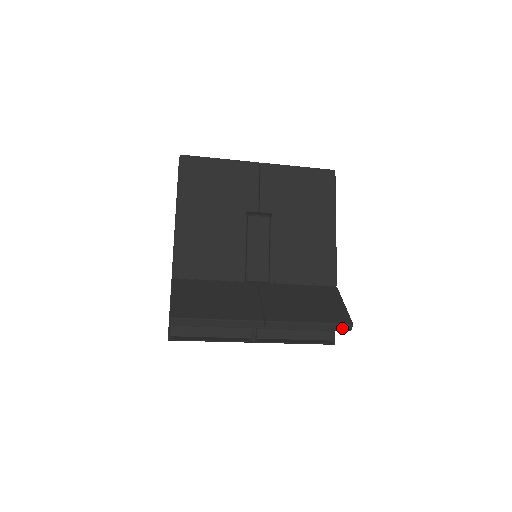
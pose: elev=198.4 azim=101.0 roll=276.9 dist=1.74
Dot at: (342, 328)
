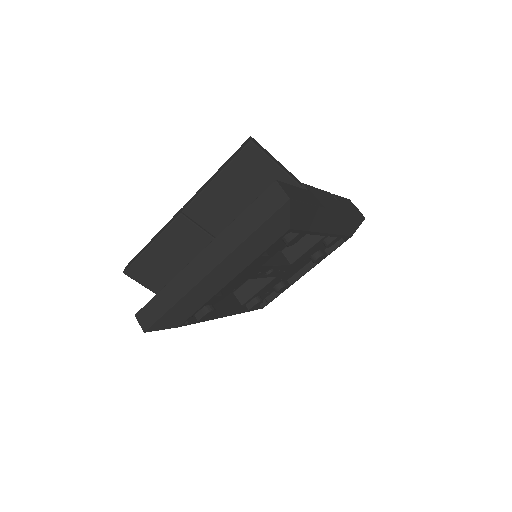
Dot at: (242, 148)
